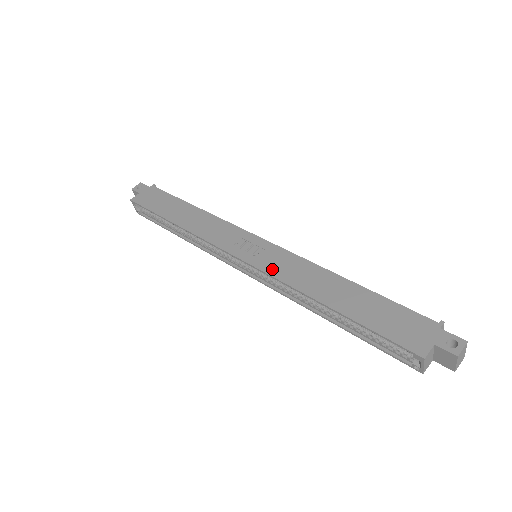
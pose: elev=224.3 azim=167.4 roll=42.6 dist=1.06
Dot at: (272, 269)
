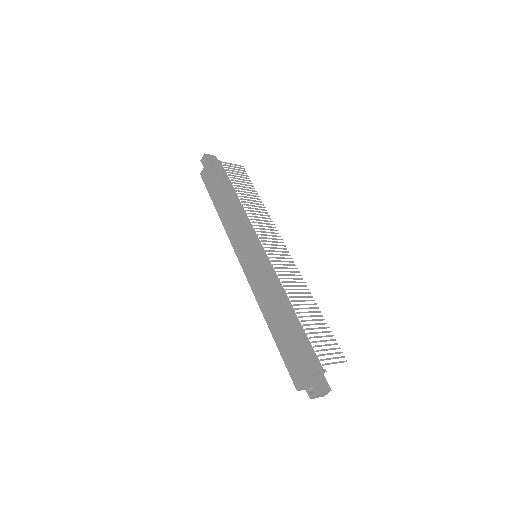
Dot at: (252, 283)
